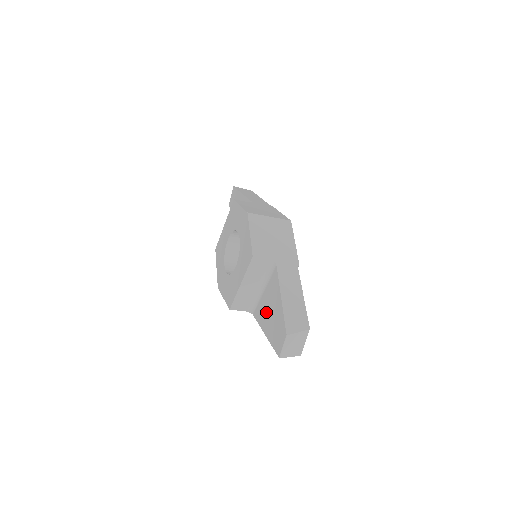
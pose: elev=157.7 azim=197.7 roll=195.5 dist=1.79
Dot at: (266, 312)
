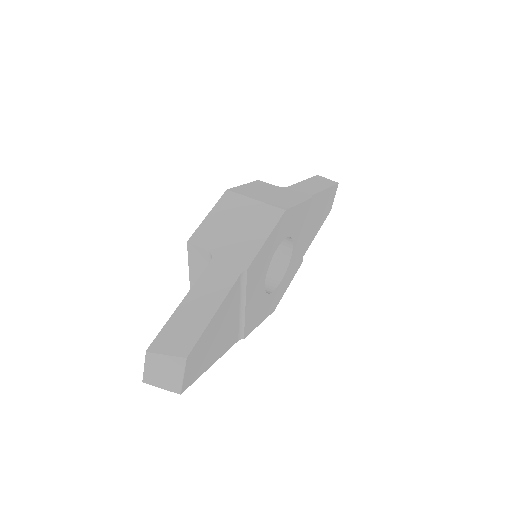
Dot at: occluded
